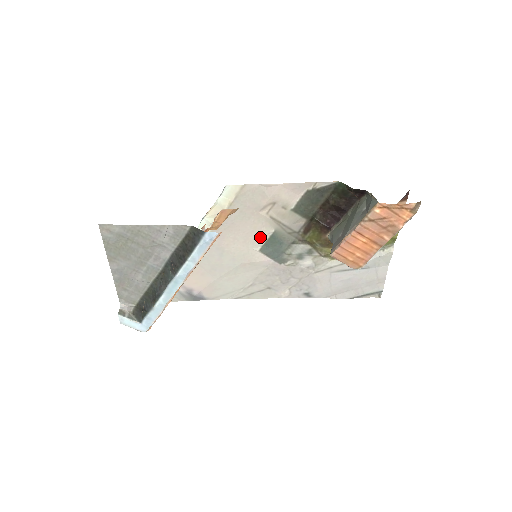
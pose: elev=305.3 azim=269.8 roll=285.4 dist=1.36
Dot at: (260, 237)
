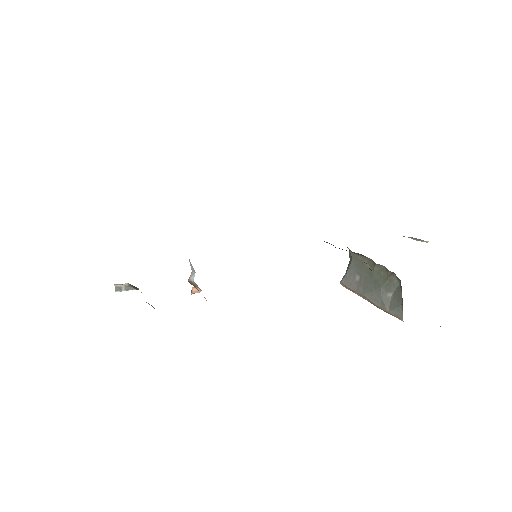
Dot at: occluded
